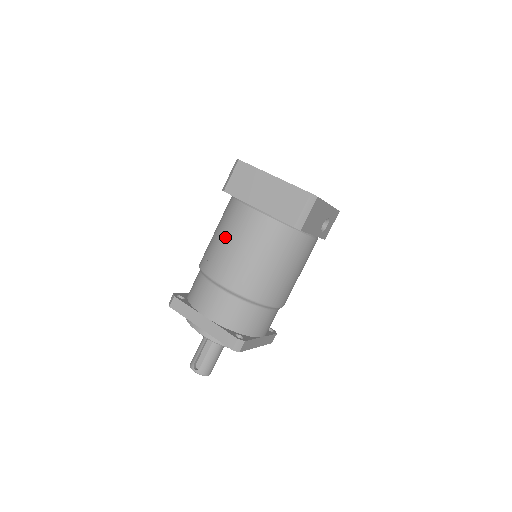
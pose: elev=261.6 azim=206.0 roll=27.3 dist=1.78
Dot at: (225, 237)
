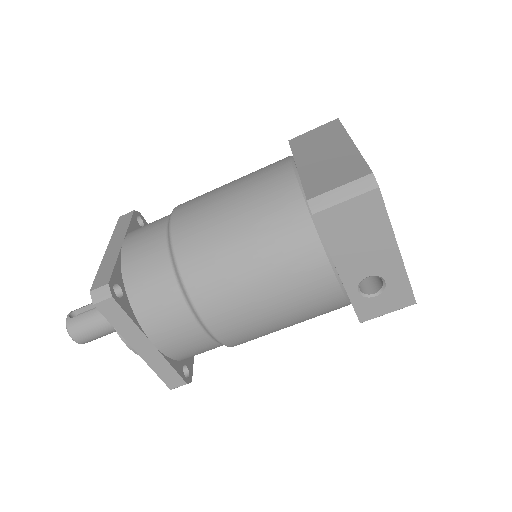
Dot at: (235, 180)
